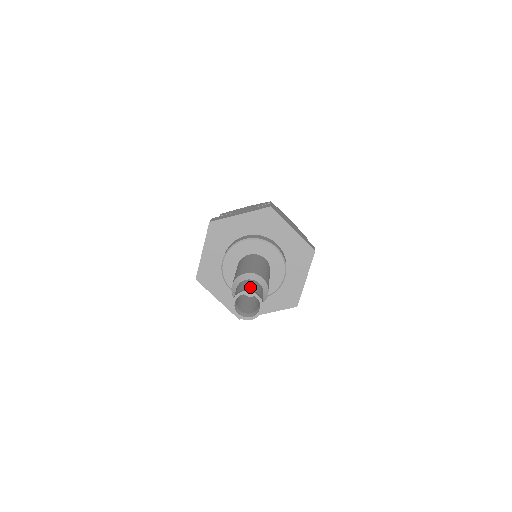
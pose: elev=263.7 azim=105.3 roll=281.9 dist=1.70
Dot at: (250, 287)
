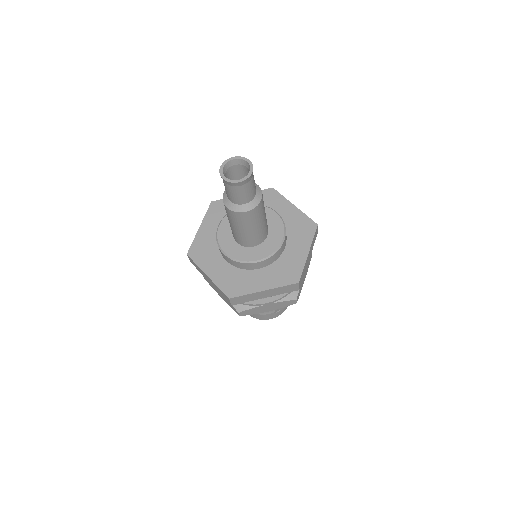
Dot at: (227, 171)
